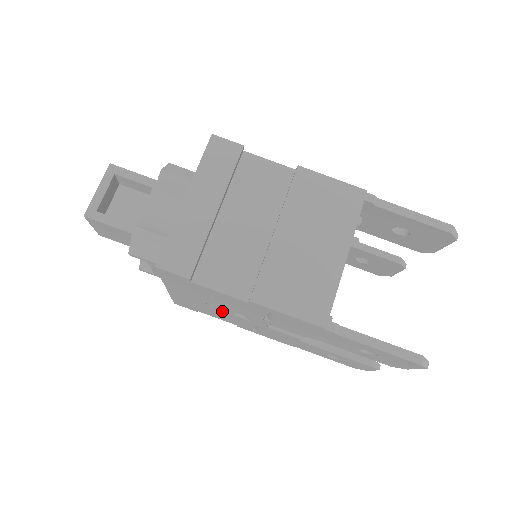
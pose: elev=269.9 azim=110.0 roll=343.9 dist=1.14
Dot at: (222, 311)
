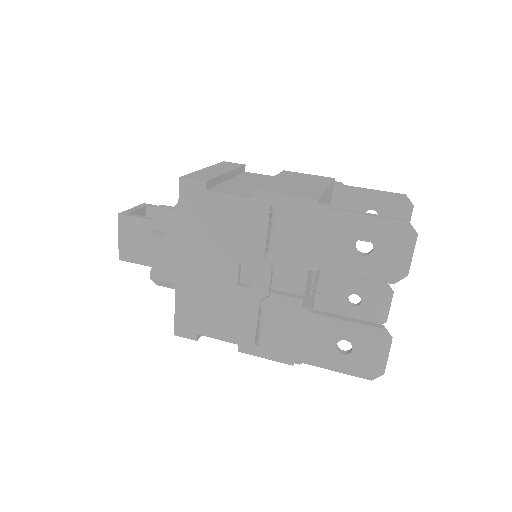
Dot at: (226, 285)
